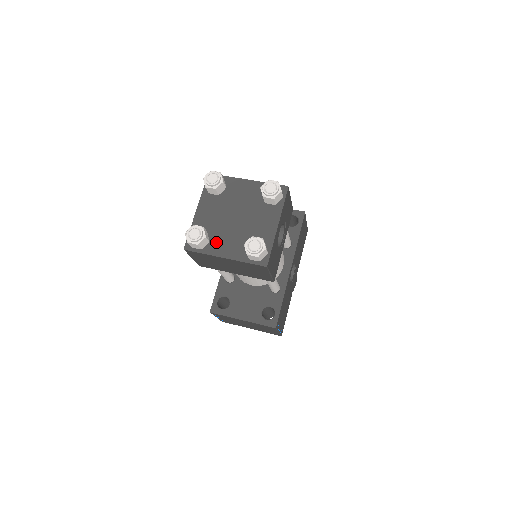
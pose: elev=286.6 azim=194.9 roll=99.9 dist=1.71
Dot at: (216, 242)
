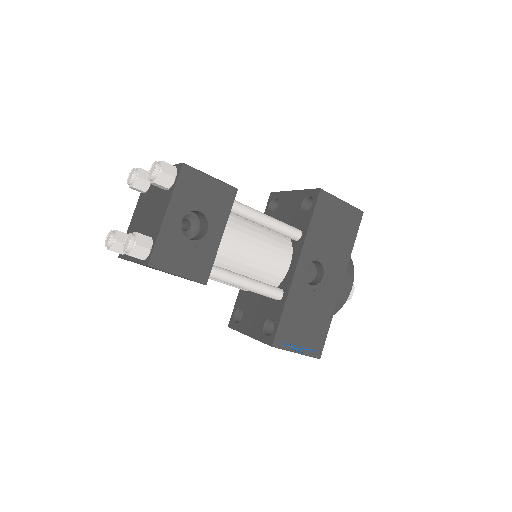
Dot at: occluded
